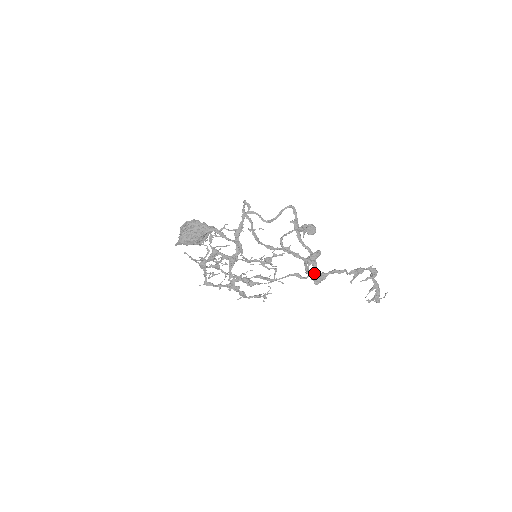
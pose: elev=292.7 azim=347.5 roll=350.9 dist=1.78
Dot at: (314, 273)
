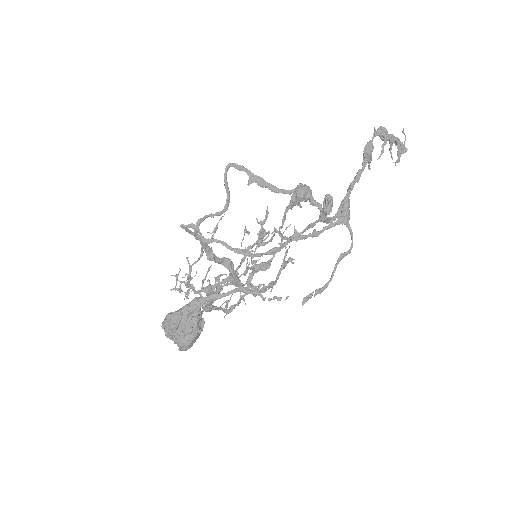
Dot at: (336, 213)
